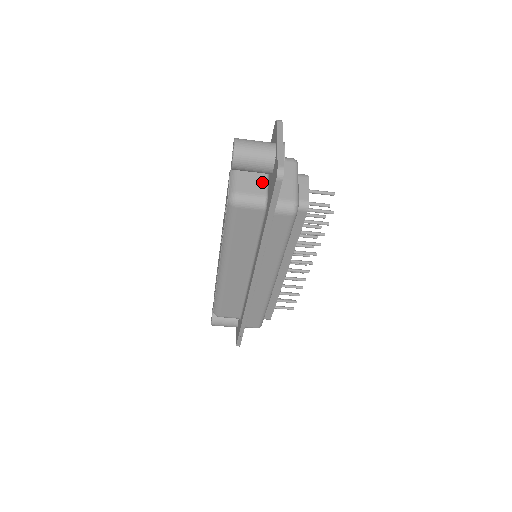
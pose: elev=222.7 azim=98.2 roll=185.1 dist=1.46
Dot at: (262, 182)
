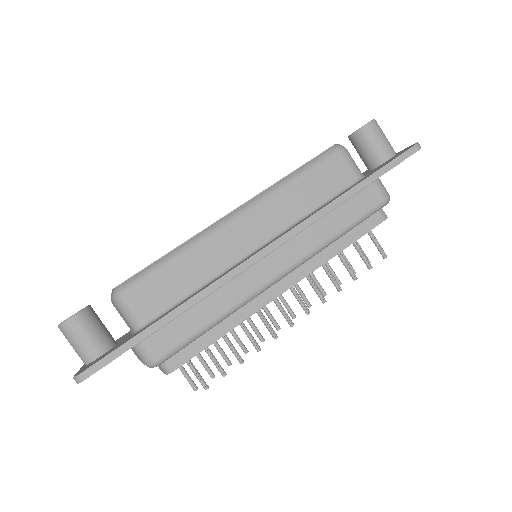
Dot at: occluded
